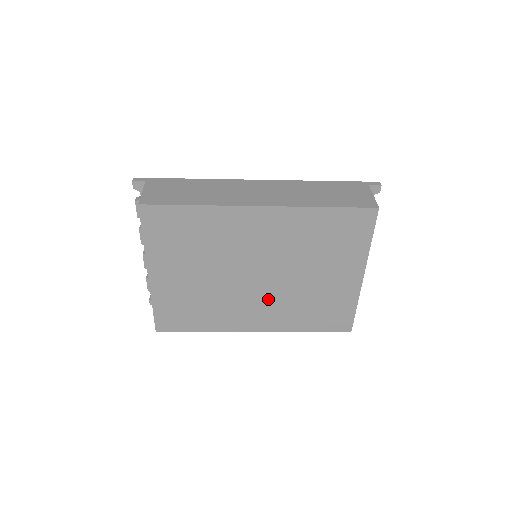
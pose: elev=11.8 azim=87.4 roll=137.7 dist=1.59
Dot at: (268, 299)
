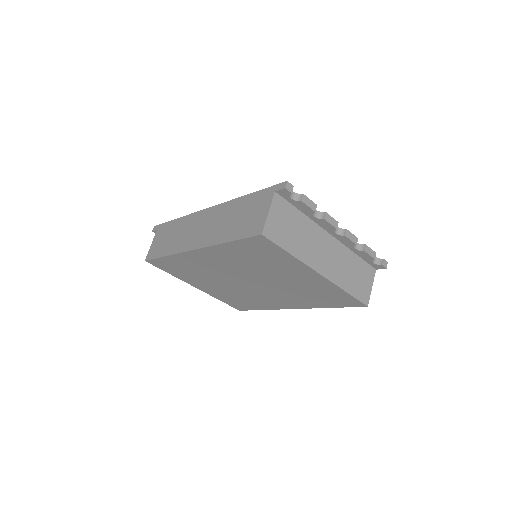
Dot at: (274, 292)
